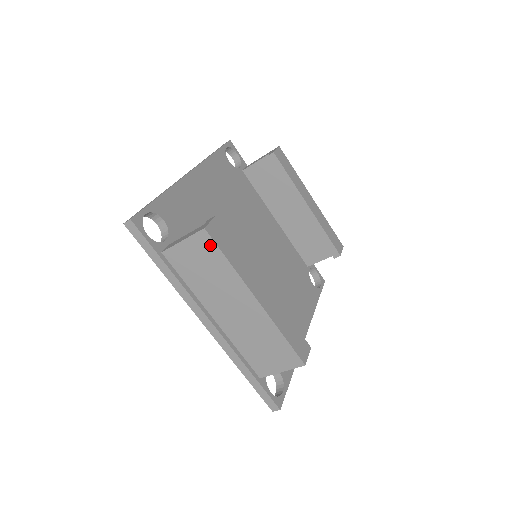
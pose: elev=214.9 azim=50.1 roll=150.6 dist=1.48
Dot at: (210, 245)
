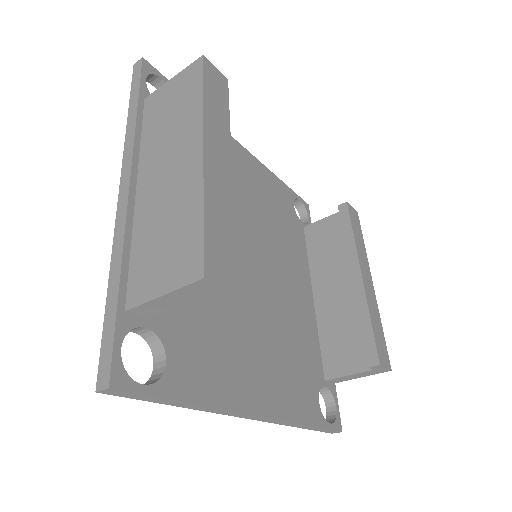
Dot at: (196, 75)
